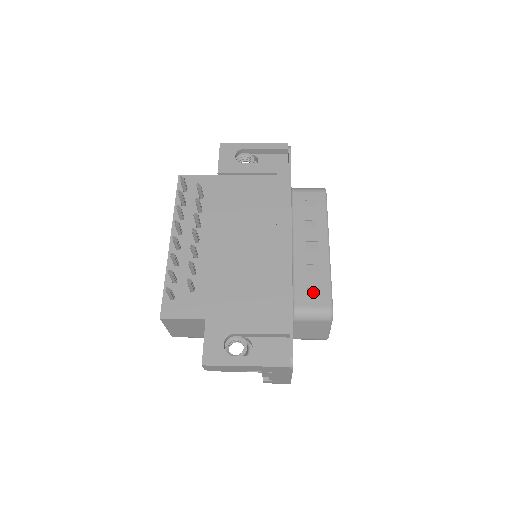
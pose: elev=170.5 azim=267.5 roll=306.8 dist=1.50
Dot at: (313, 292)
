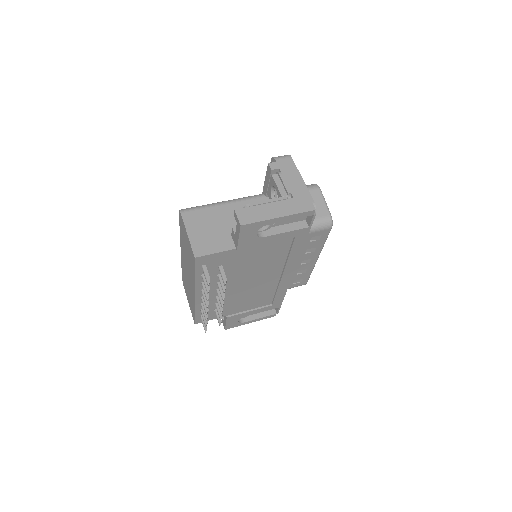
Dot at: (297, 281)
